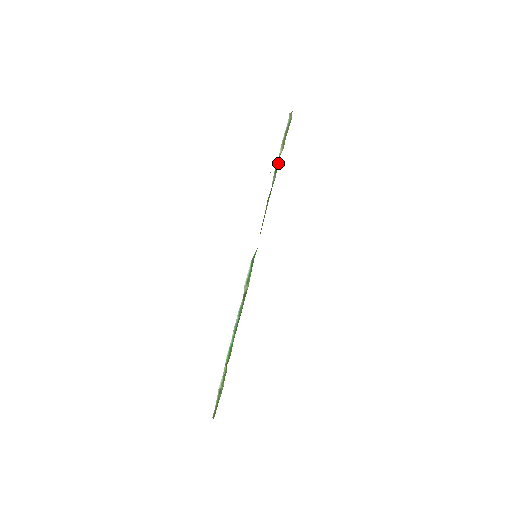
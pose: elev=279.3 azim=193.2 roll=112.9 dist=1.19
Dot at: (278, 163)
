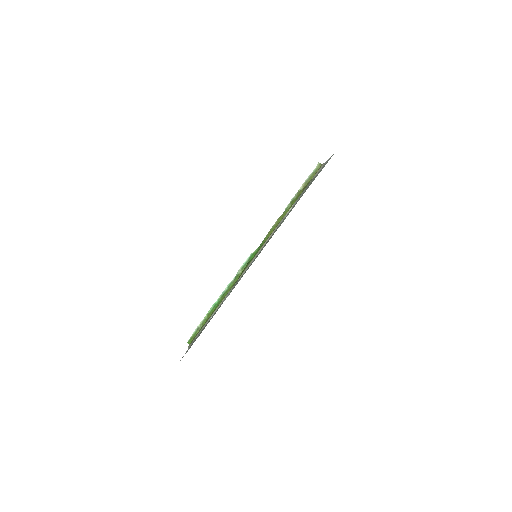
Dot at: (296, 197)
